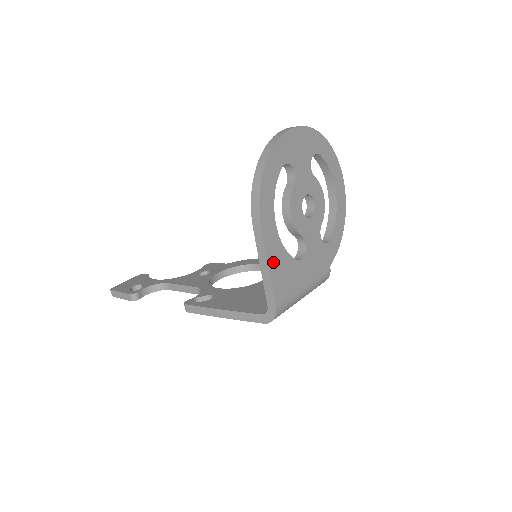
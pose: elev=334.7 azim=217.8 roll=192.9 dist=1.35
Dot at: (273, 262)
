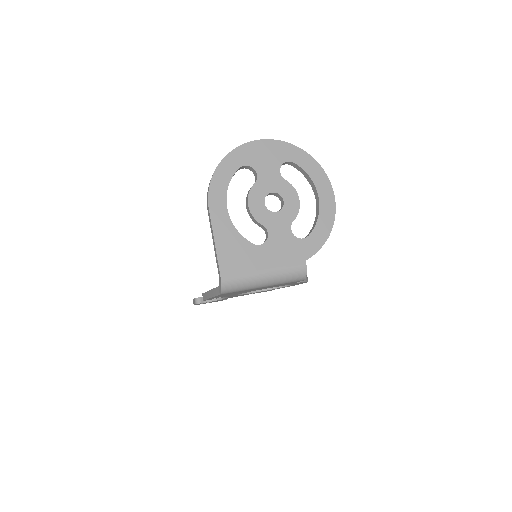
Dot at: (221, 238)
